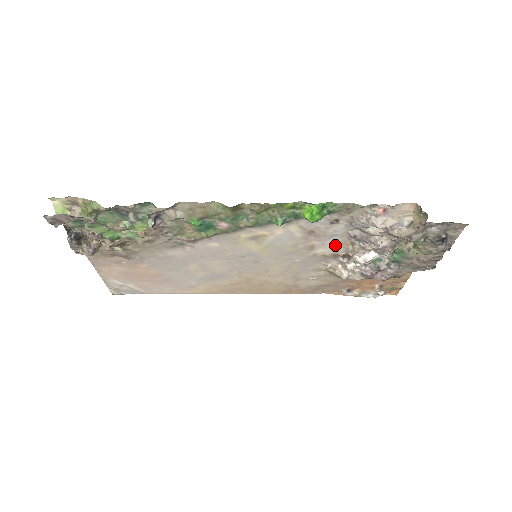
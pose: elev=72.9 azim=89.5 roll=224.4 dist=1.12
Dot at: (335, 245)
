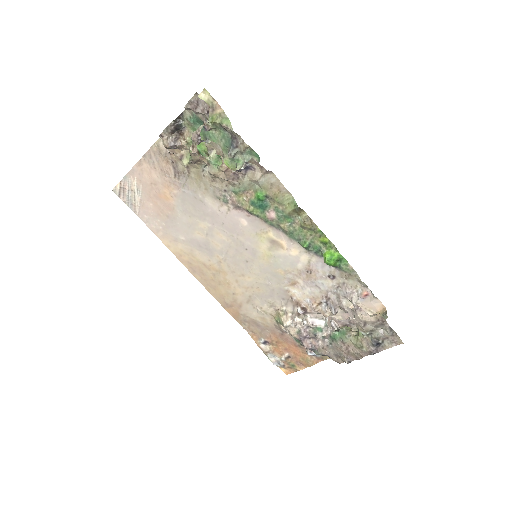
Dot at: (308, 295)
